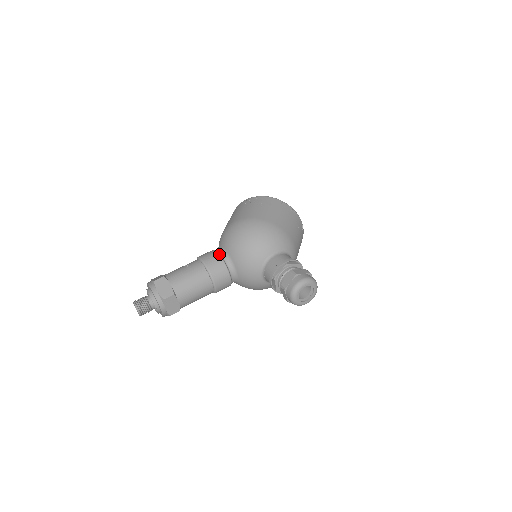
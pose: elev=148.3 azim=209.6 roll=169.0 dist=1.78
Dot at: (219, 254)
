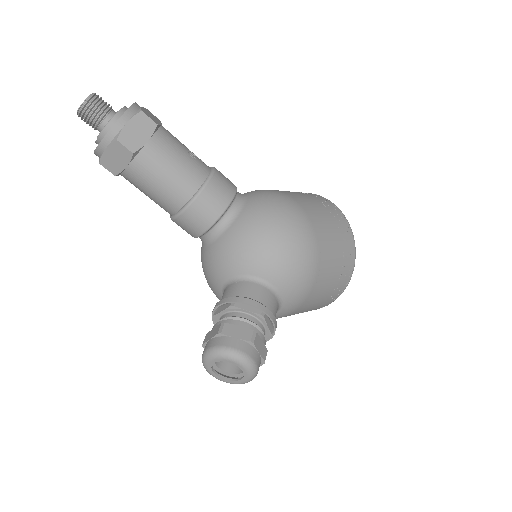
Dot at: (233, 198)
